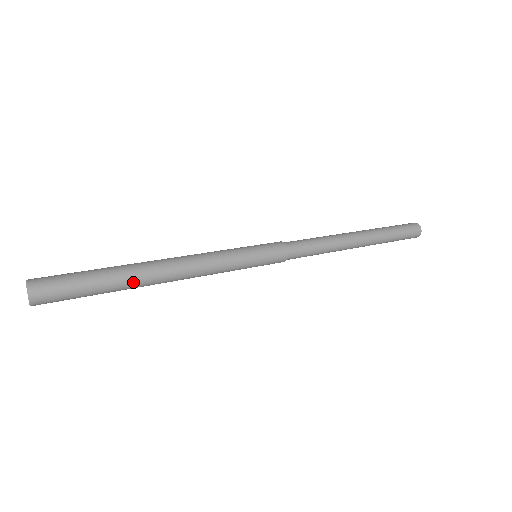
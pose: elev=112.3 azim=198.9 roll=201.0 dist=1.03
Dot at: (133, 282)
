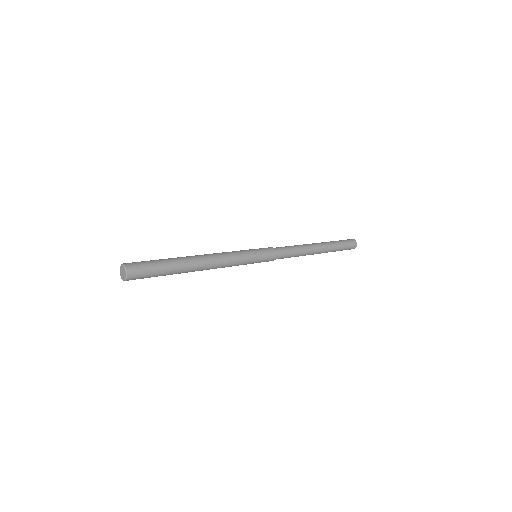
Dot at: (185, 269)
